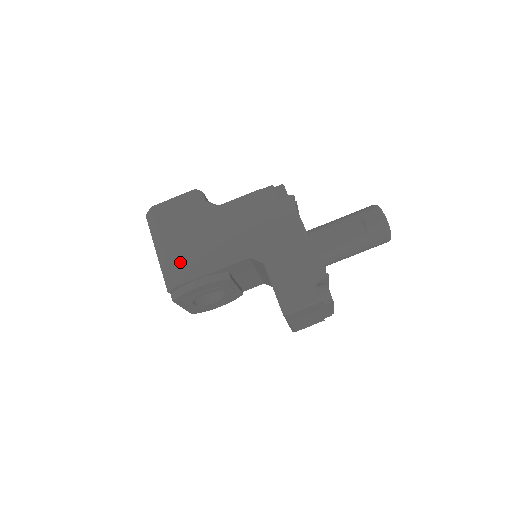
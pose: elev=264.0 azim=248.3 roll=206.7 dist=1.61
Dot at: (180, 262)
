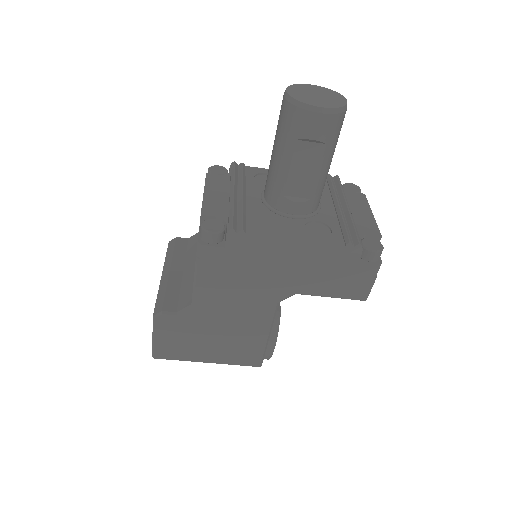
Dot at: (239, 356)
